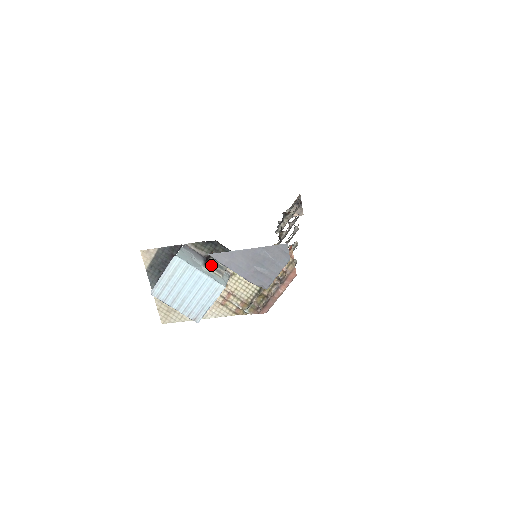
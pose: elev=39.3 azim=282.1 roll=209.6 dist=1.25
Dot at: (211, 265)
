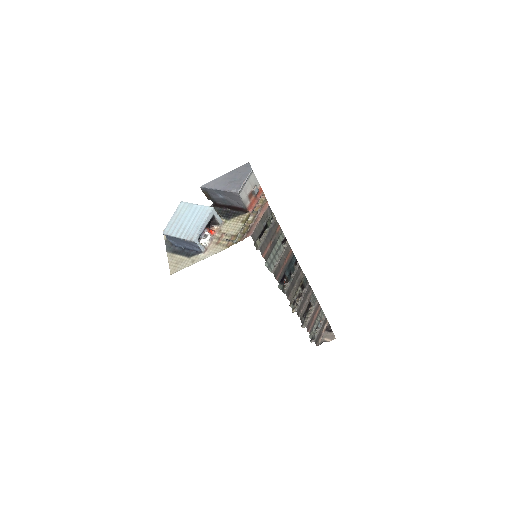
Dot at: occluded
